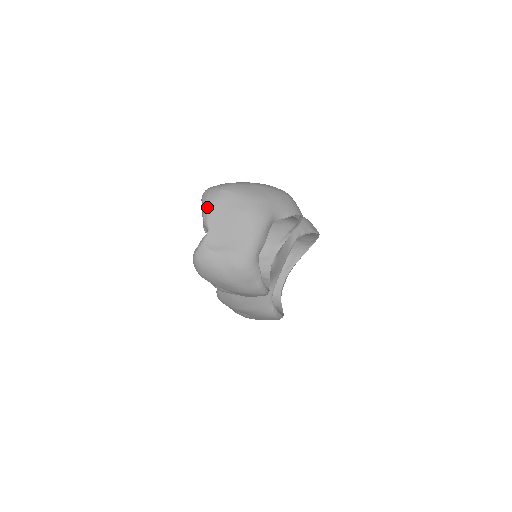
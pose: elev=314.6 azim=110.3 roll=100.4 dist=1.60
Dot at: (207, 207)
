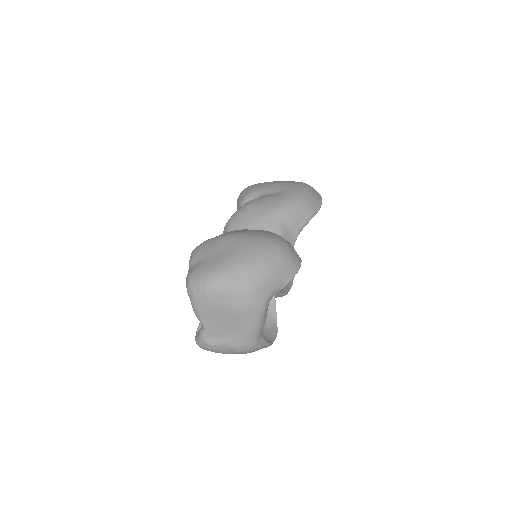
Dot at: (196, 307)
